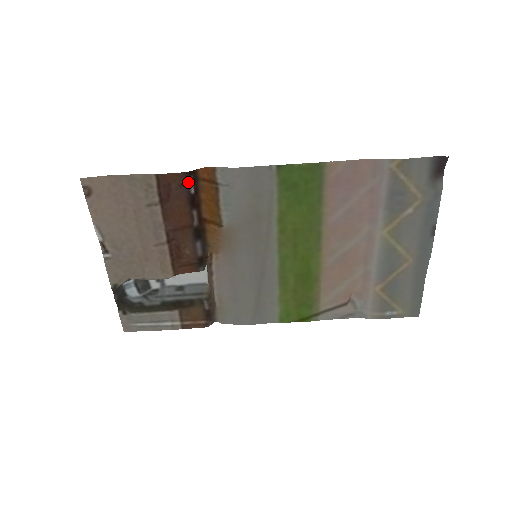
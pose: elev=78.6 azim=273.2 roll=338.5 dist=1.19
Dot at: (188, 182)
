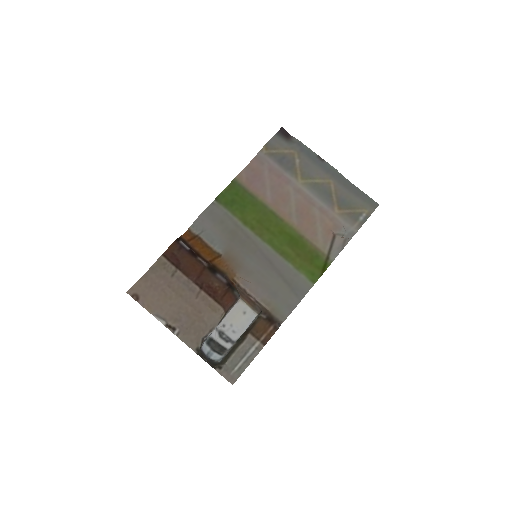
Dot at: (181, 245)
